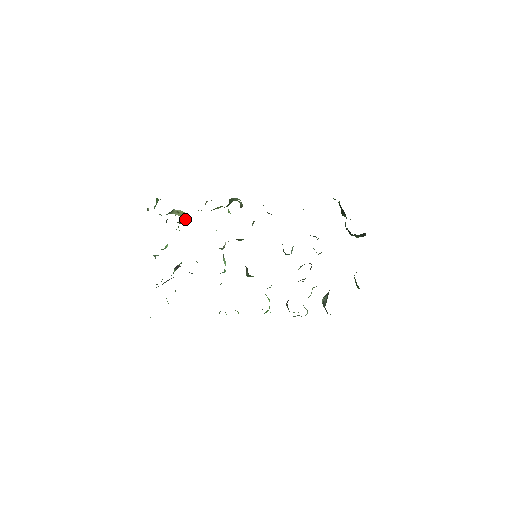
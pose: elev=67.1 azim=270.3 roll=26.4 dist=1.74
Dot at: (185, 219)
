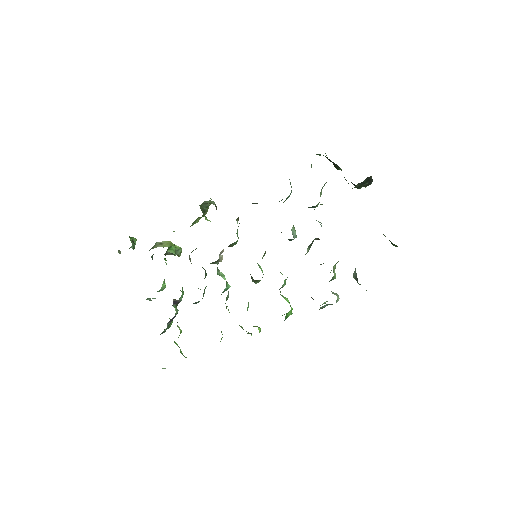
Dot at: (175, 249)
